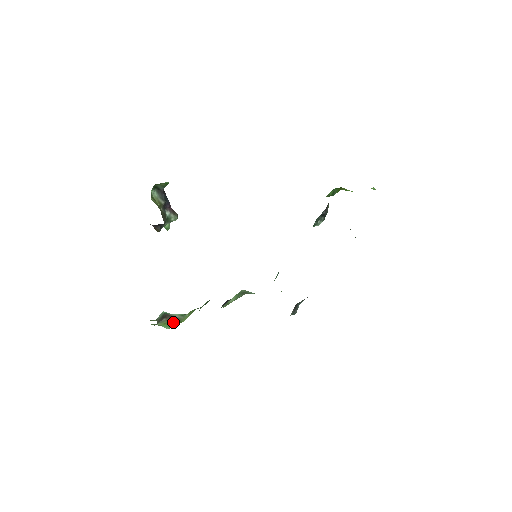
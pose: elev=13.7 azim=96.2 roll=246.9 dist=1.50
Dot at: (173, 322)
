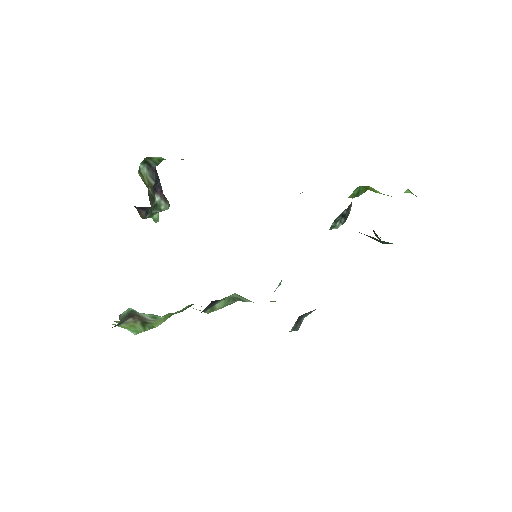
Dot at: (142, 326)
